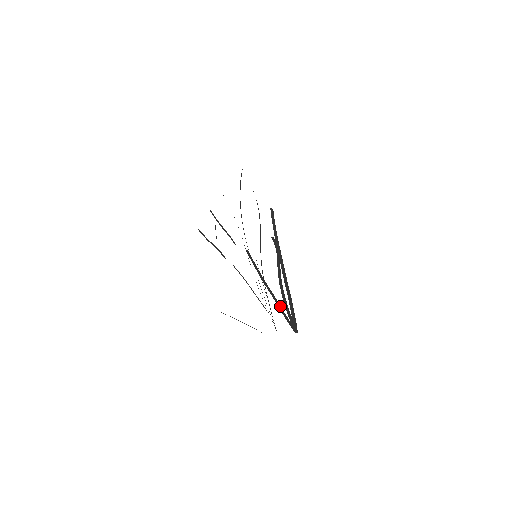
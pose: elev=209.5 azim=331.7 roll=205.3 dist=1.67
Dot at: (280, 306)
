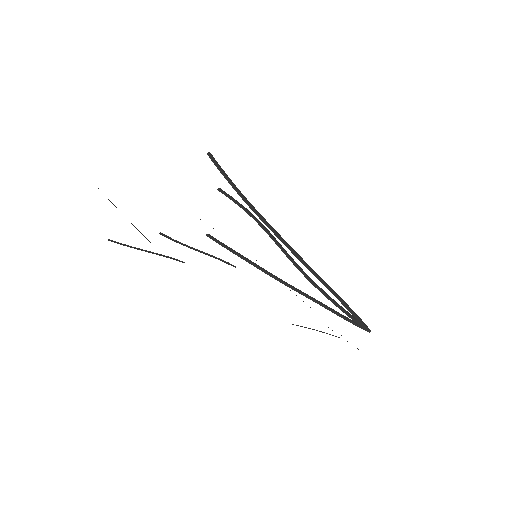
Dot at: (327, 307)
